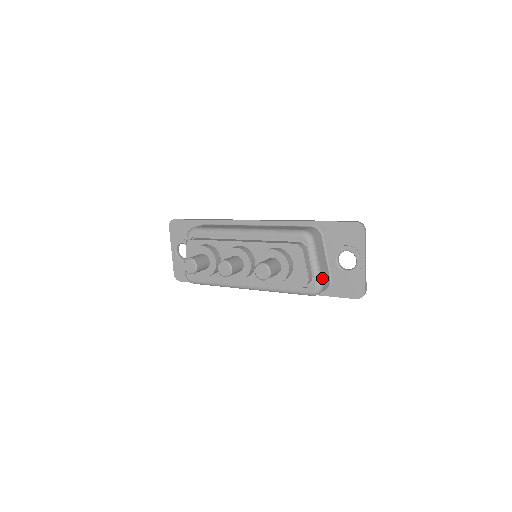
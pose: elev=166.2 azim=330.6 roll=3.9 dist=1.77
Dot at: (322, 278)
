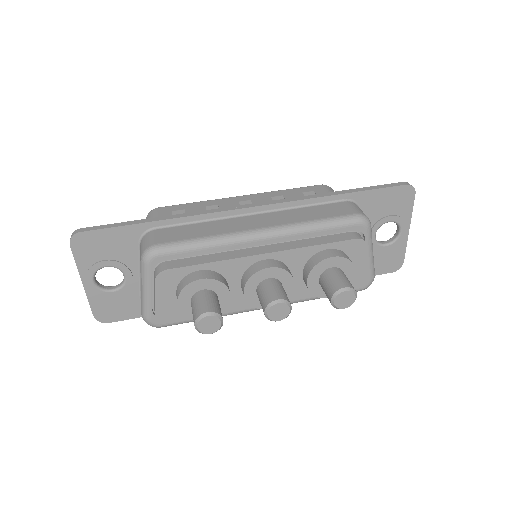
Dot at: (373, 267)
